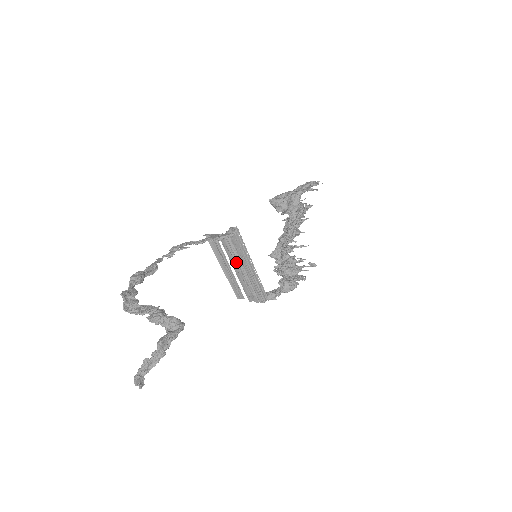
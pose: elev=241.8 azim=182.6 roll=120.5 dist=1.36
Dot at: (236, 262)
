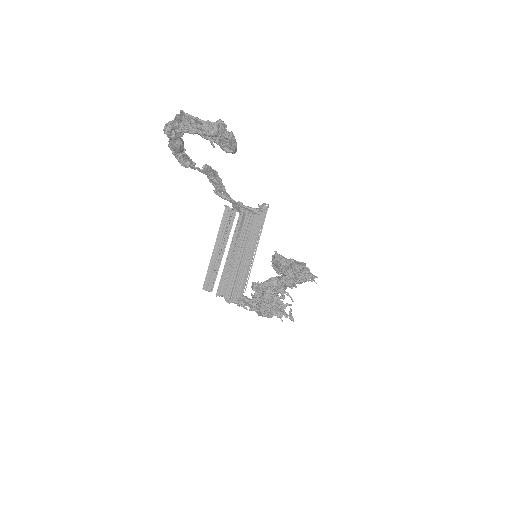
Dot at: (238, 243)
